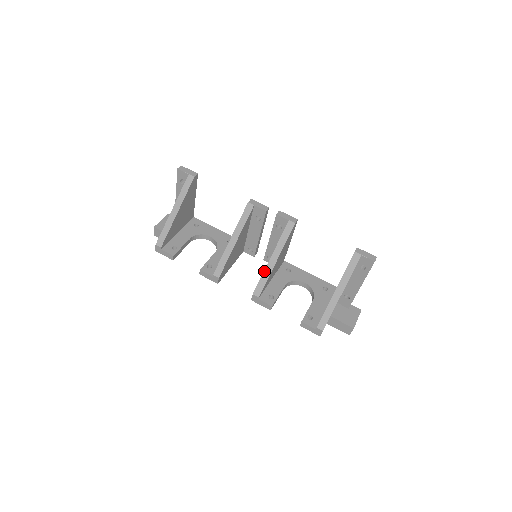
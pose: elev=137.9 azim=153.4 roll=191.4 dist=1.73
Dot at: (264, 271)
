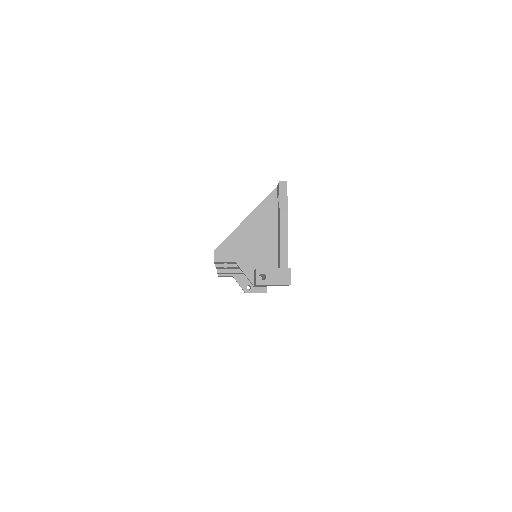
Dot at: occluded
